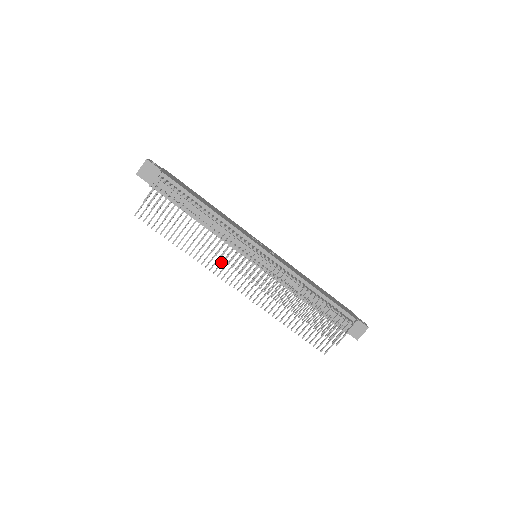
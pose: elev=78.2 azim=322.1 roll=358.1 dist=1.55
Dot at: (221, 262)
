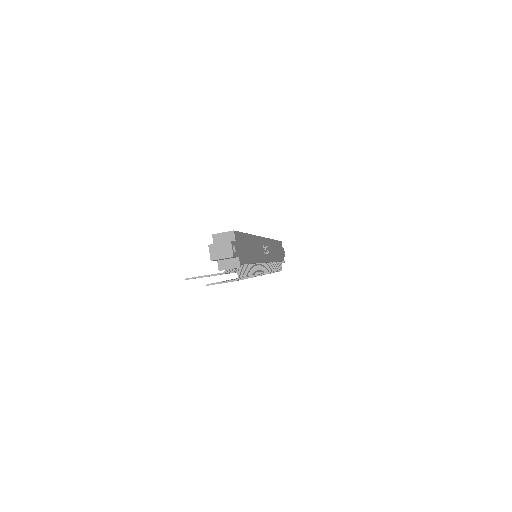
Dot at: occluded
